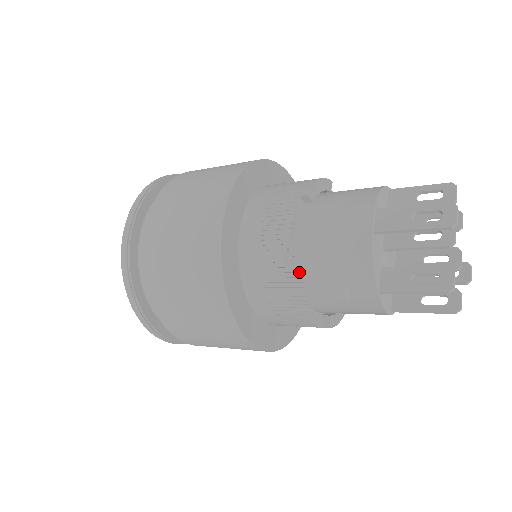
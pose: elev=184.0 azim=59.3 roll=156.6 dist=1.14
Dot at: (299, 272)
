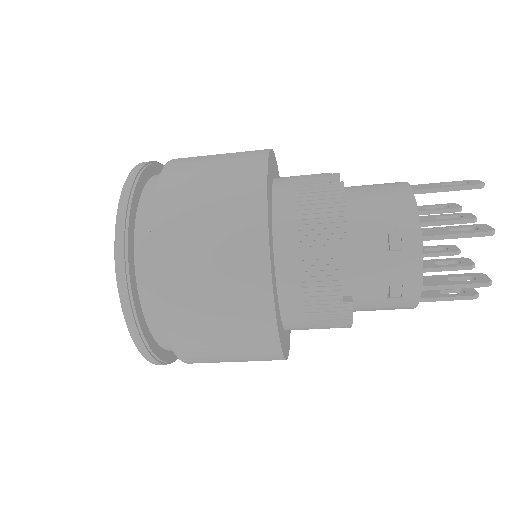
Dot at: (344, 203)
